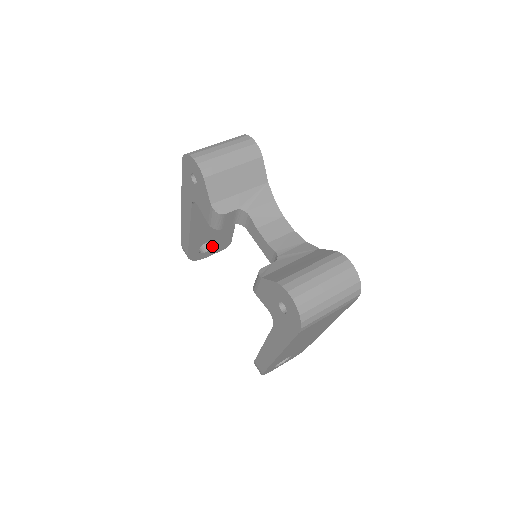
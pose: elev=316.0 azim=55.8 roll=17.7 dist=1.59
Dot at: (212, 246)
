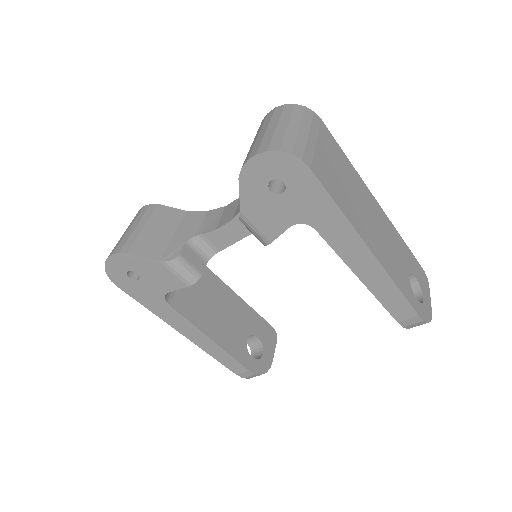
Dot at: (260, 344)
